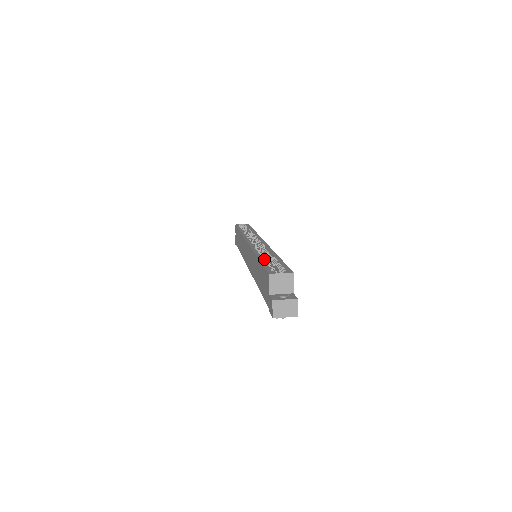
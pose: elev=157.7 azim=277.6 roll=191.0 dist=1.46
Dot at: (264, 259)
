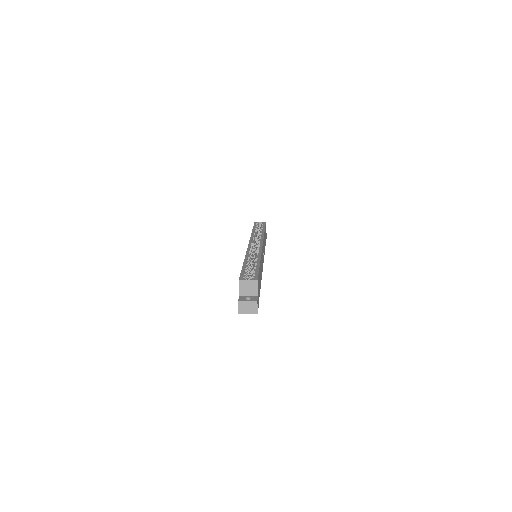
Dot at: (246, 265)
